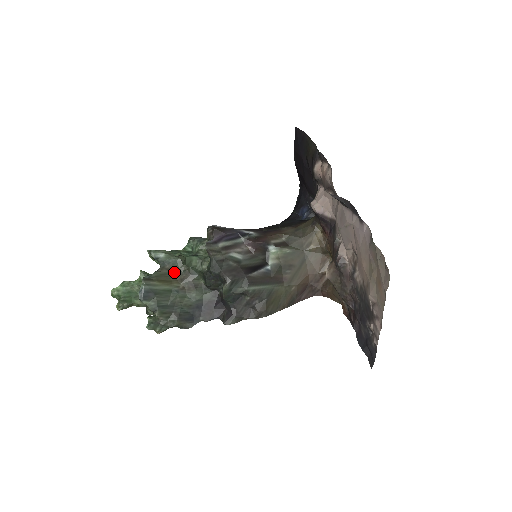
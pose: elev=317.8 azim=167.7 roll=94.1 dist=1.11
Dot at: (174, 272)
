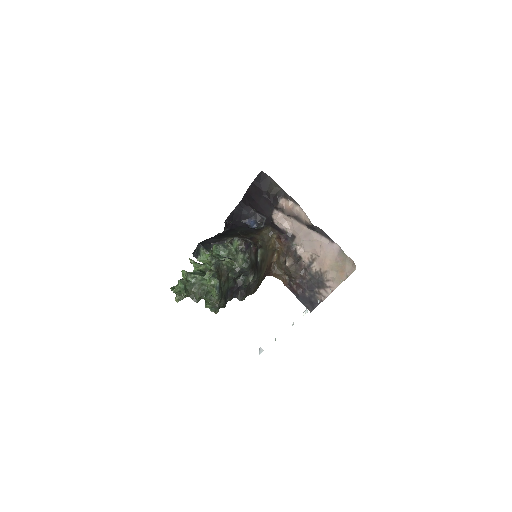
Dot at: (219, 271)
